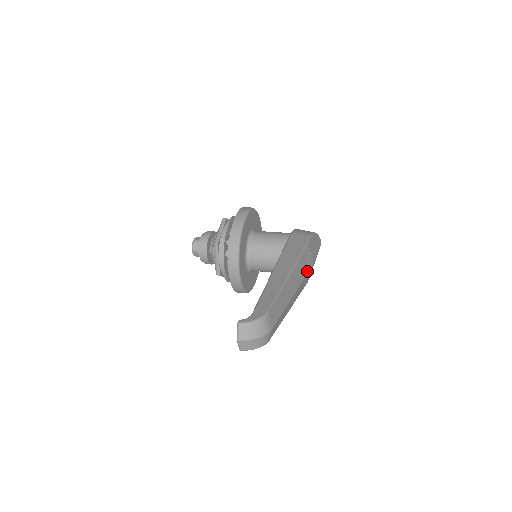
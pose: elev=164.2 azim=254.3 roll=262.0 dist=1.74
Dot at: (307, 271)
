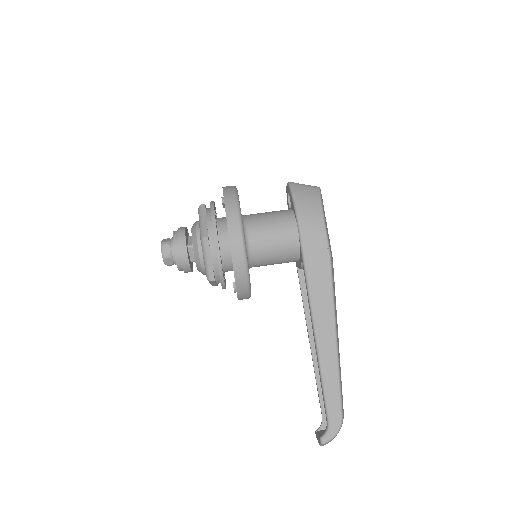
Dot at: (334, 282)
